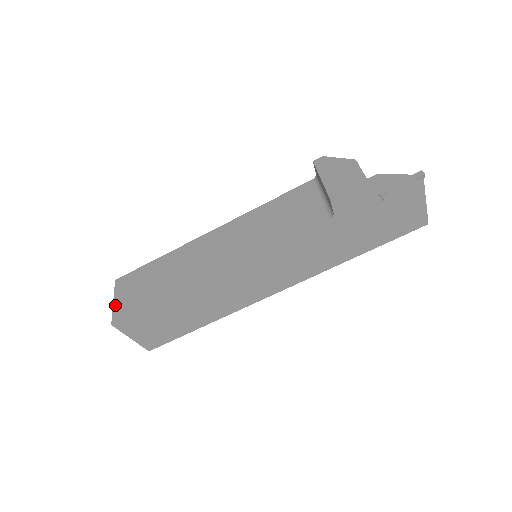
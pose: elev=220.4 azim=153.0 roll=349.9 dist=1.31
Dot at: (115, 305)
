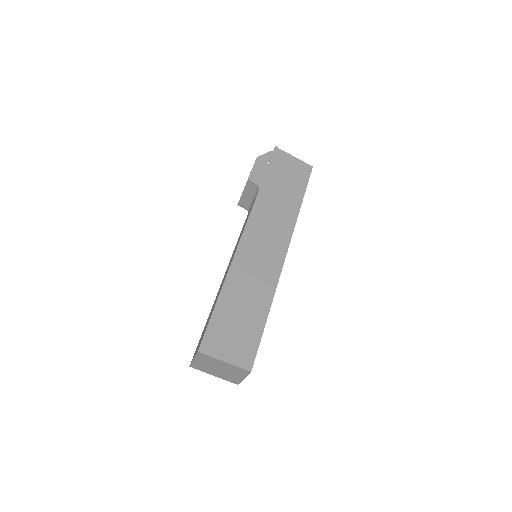
Dot at: occluded
